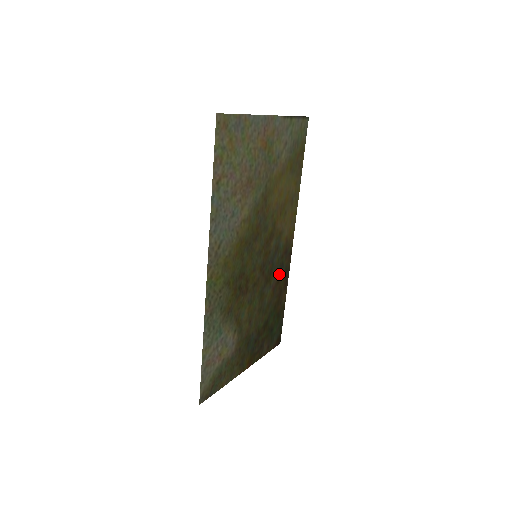
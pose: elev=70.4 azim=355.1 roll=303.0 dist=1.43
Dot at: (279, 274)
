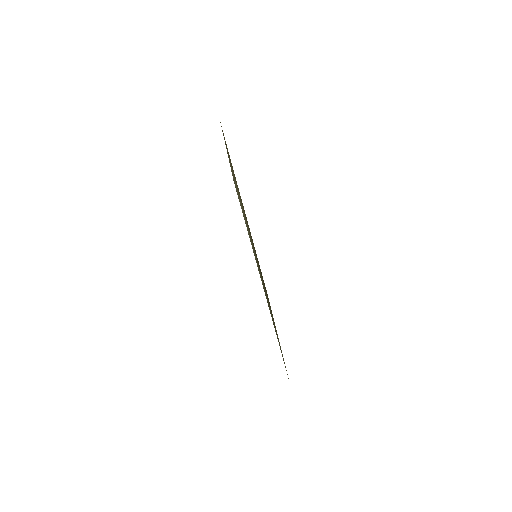
Dot at: occluded
